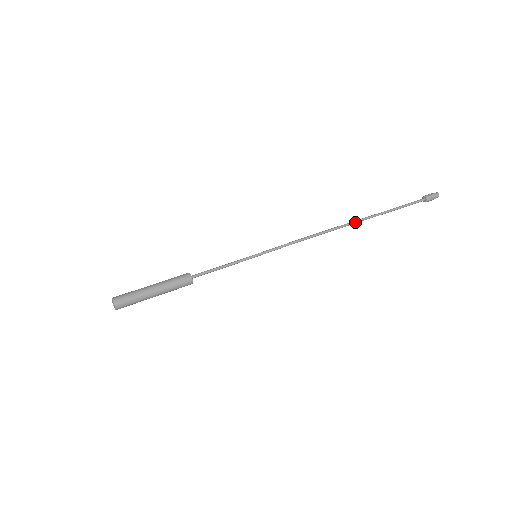
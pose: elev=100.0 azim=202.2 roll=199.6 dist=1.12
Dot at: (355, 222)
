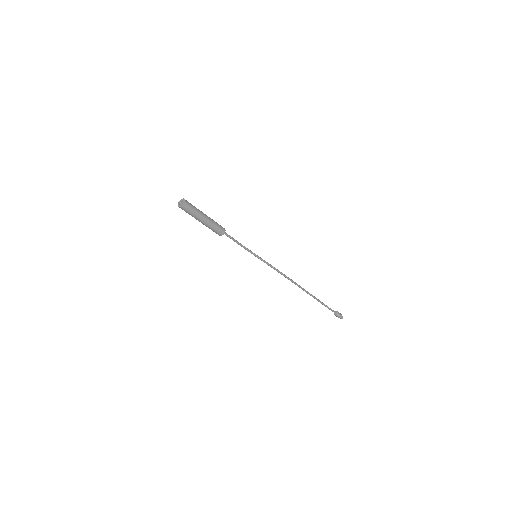
Dot at: (305, 290)
